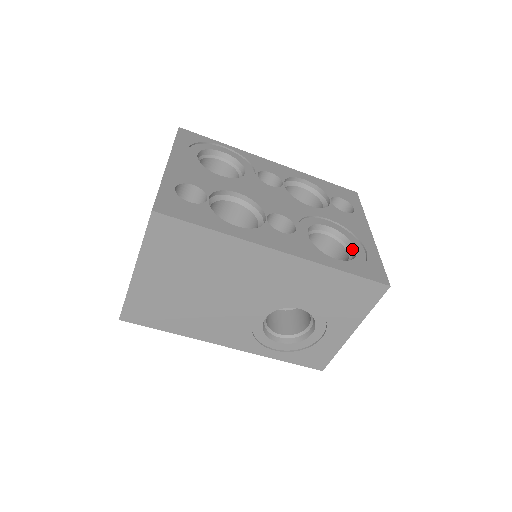
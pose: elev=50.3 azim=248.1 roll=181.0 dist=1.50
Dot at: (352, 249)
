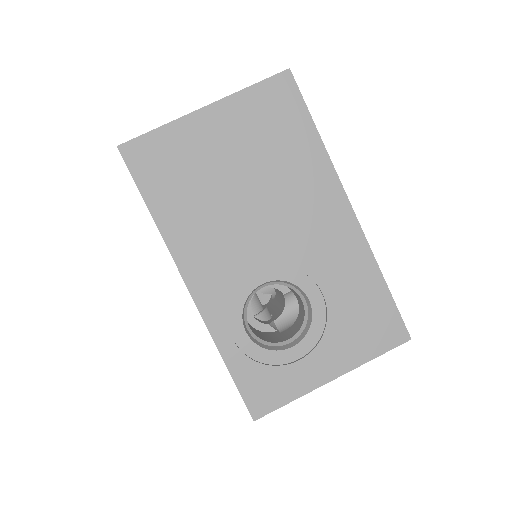
Dot at: occluded
